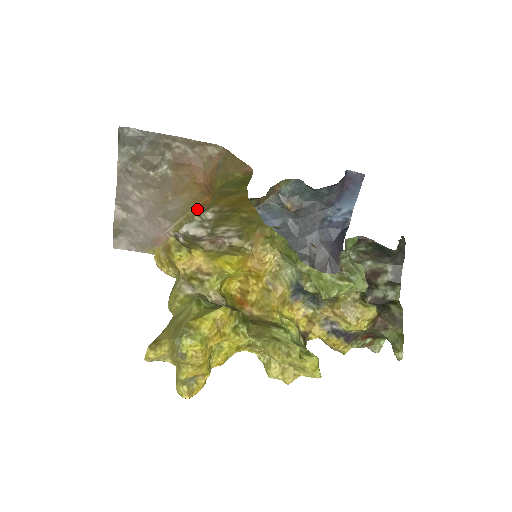
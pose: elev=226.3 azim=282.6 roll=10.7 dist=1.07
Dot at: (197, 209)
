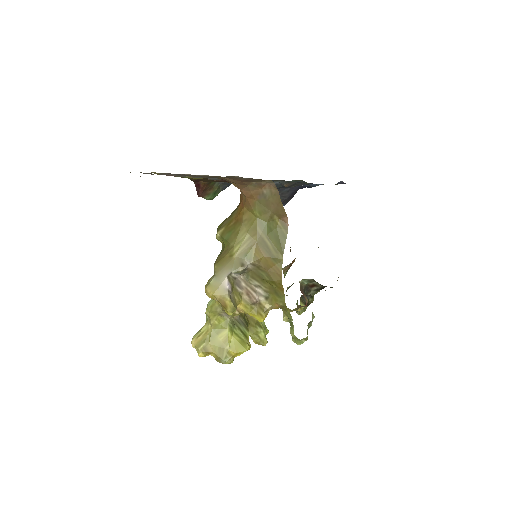
Dot at: occluded
